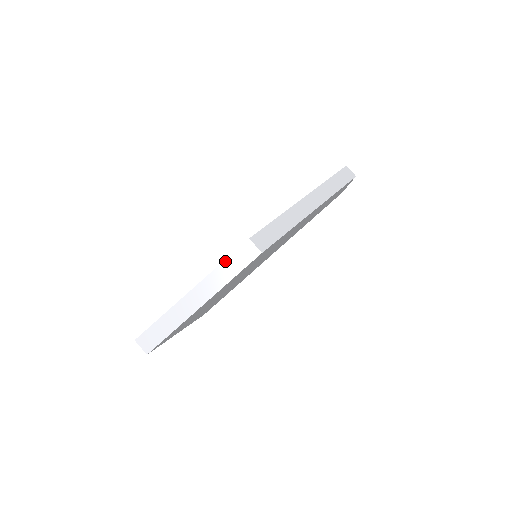
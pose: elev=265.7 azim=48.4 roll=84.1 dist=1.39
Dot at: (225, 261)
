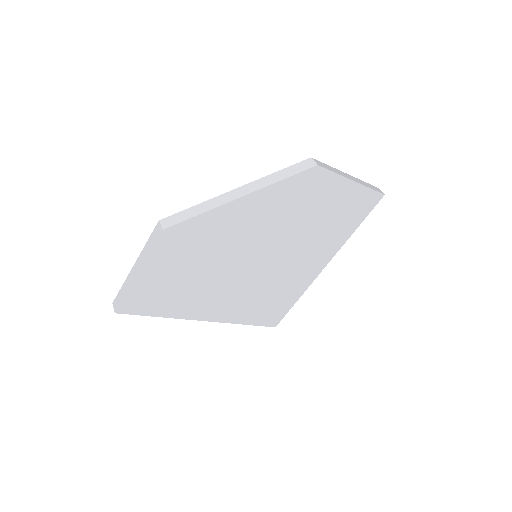
Dot at: (148, 240)
